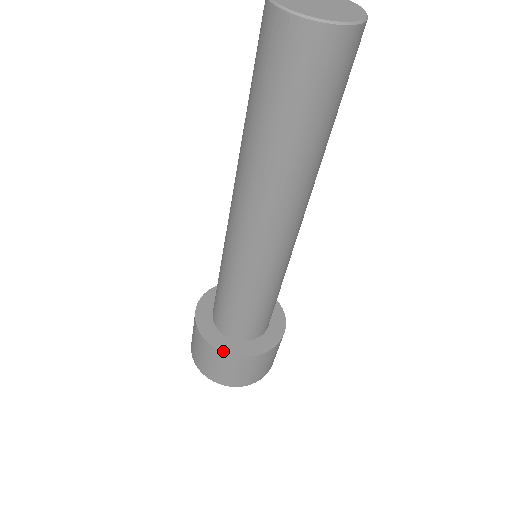
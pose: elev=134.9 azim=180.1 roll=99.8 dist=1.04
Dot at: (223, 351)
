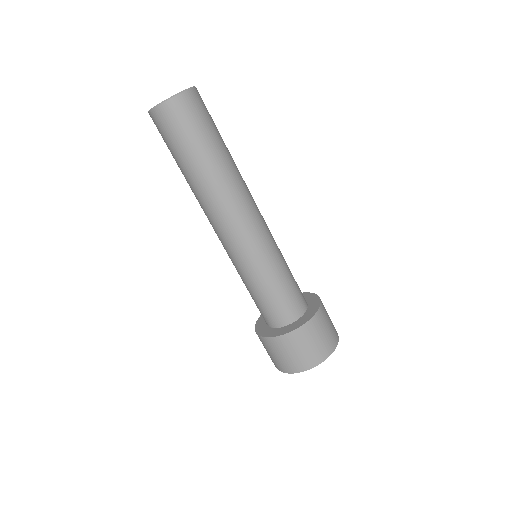
Dot at: (304, 323)
